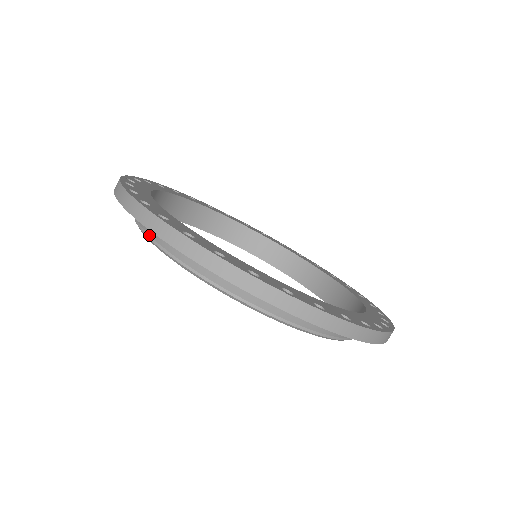
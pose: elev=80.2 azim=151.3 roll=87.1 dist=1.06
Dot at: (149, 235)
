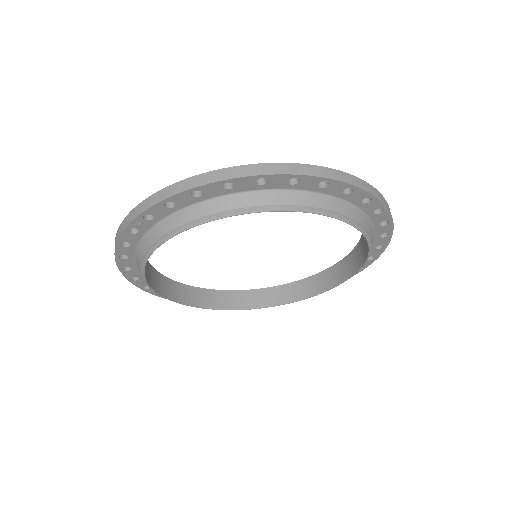
Dot at: (143, 278)
